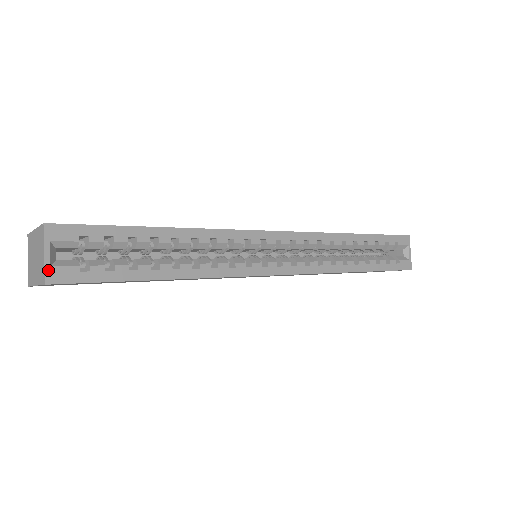
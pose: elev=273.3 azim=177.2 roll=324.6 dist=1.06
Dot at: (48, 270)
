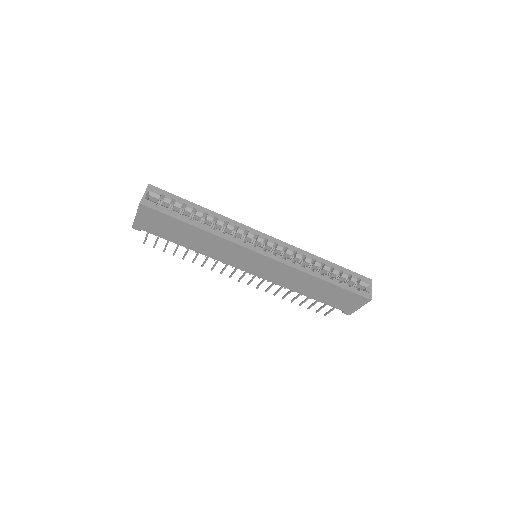
Dot at: (143, 199)
